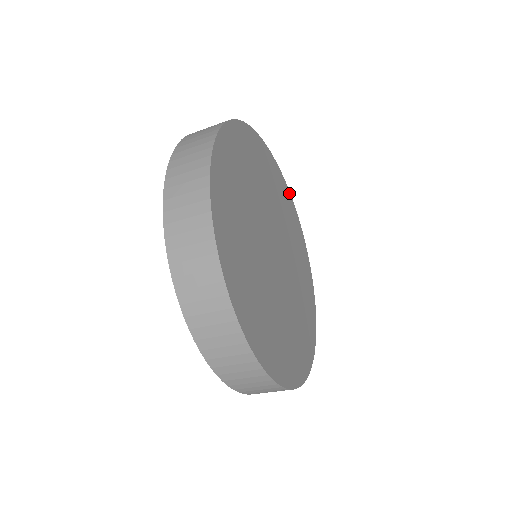
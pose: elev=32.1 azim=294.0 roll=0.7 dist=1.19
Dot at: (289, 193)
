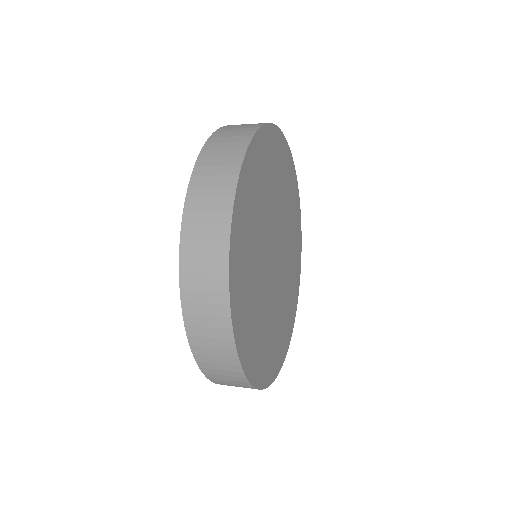
Dot at: (300, 216)
